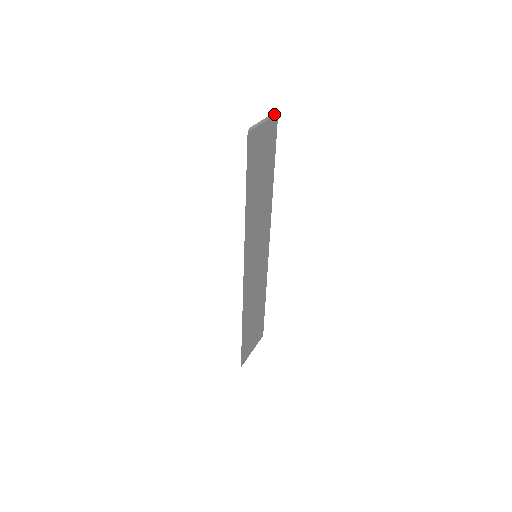
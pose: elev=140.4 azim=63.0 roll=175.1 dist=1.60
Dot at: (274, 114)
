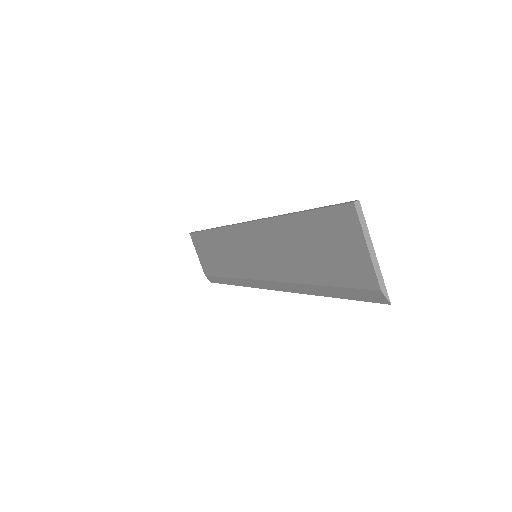
Dot at: (360, 211)
